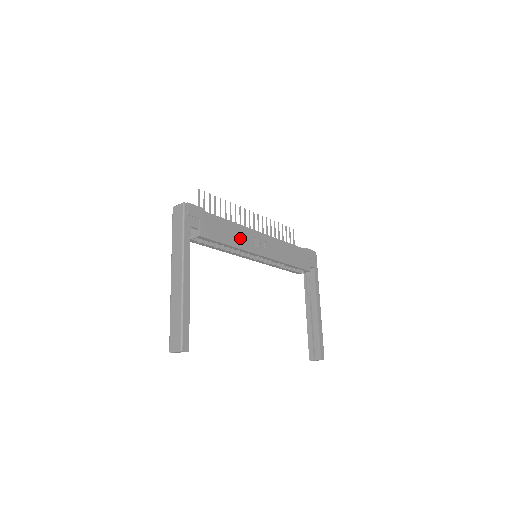
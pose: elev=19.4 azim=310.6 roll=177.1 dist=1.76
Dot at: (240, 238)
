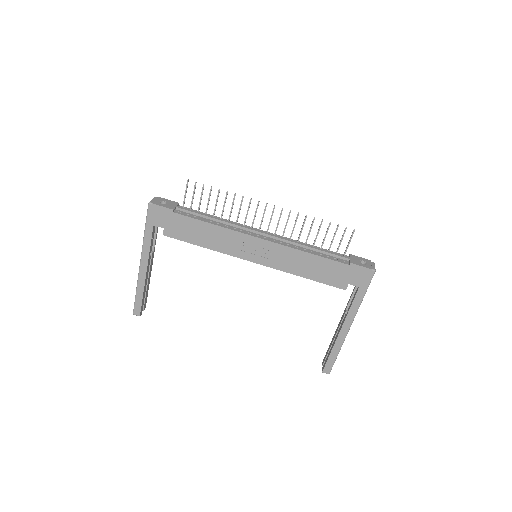
Dot at: (221, 241)
